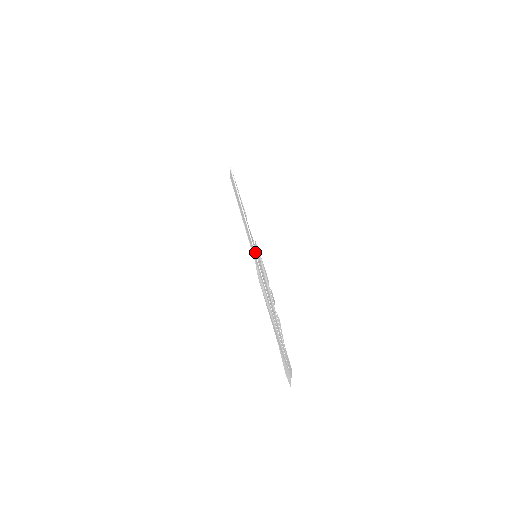
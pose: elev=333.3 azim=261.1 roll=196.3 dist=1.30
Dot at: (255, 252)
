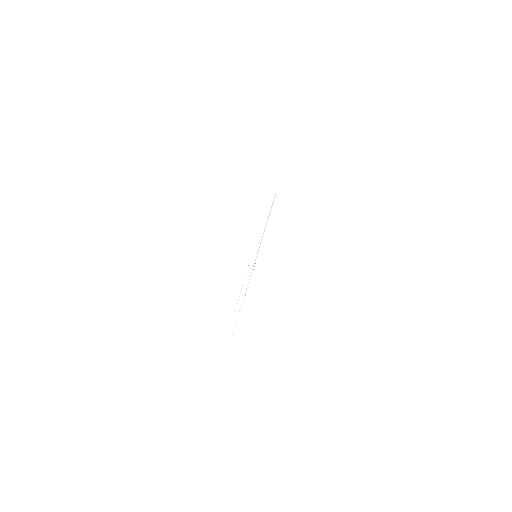
Dot at: (257, 253)
